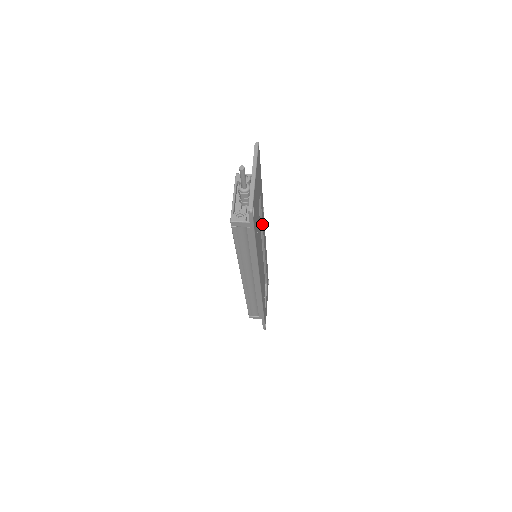
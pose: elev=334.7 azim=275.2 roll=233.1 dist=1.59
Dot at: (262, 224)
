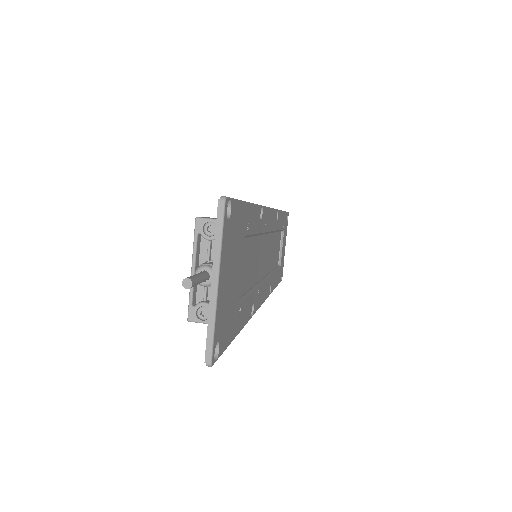
Dot at: (260, 233)
